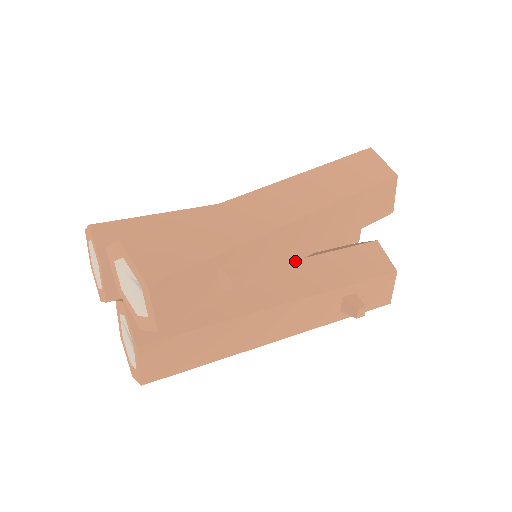
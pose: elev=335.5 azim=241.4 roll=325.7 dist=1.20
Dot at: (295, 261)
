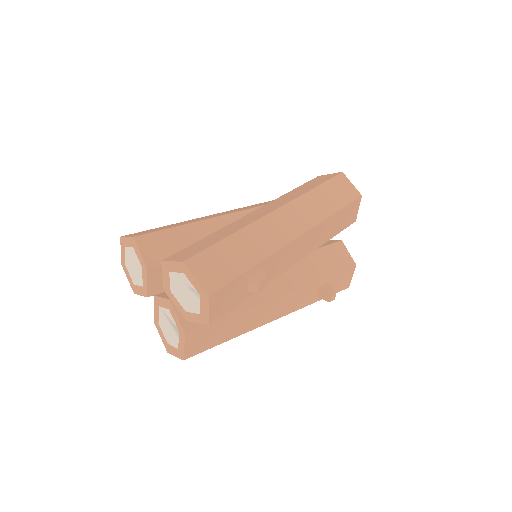
Dot at: occluded
